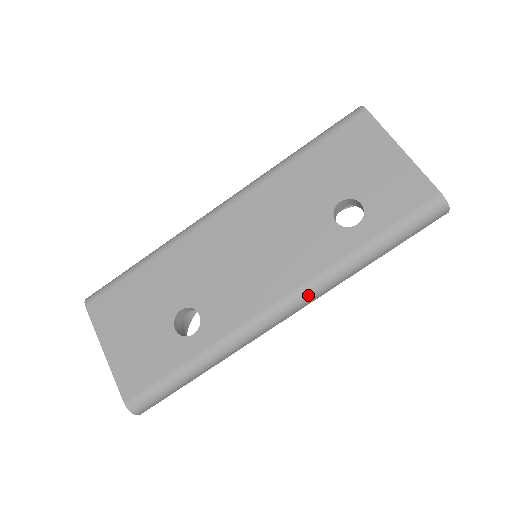
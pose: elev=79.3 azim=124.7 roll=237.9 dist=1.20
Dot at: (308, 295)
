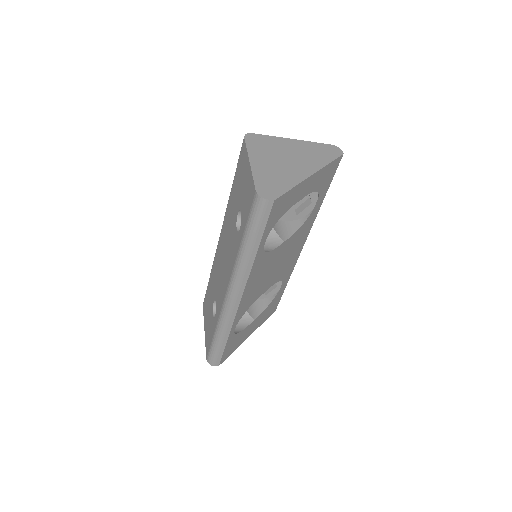
Dot at: (234, 283)
